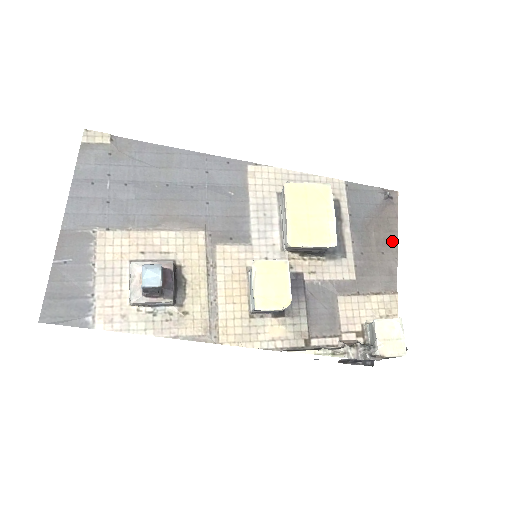
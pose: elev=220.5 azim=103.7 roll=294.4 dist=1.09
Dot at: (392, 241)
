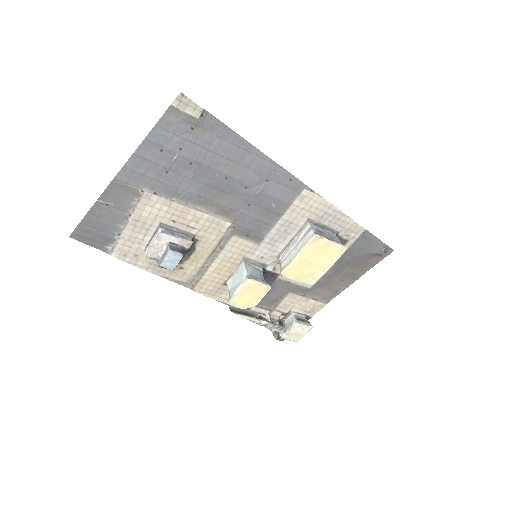
Dot at: (356, 277)
